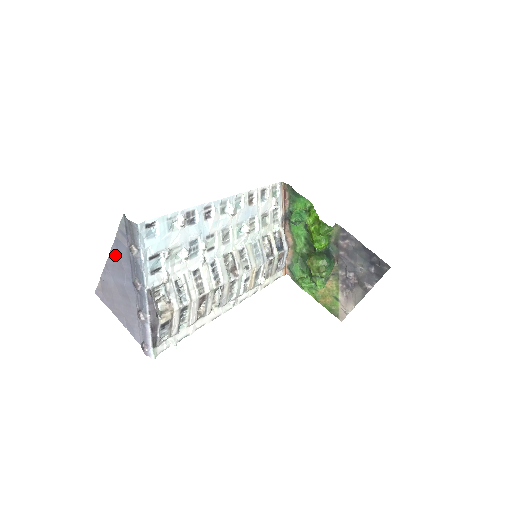
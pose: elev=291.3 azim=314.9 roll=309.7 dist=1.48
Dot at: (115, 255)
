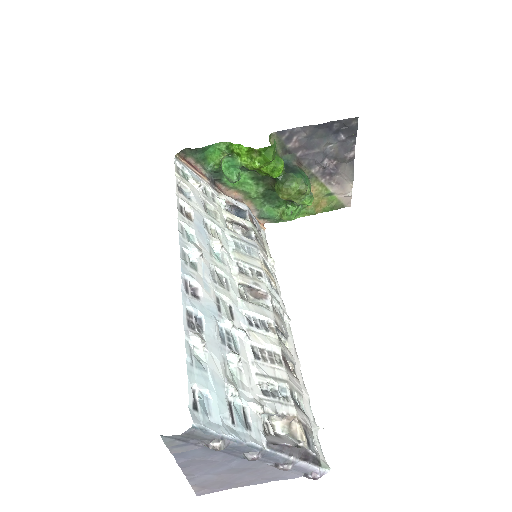
Dot at: (190, 463)
